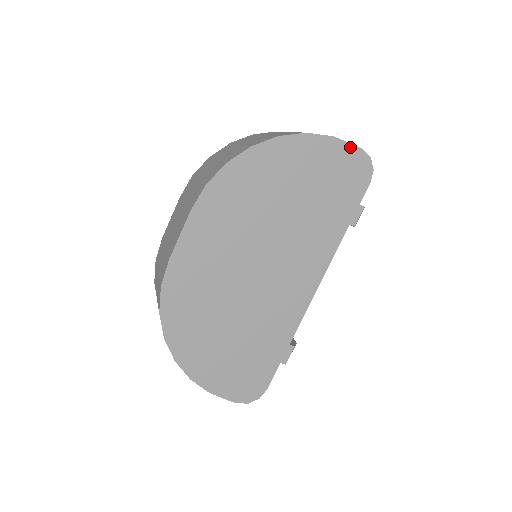
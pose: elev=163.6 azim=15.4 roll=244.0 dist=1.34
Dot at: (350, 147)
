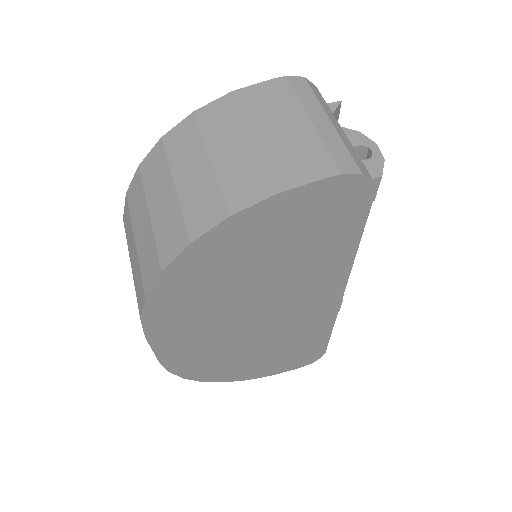
Dot at: (317, 185)
